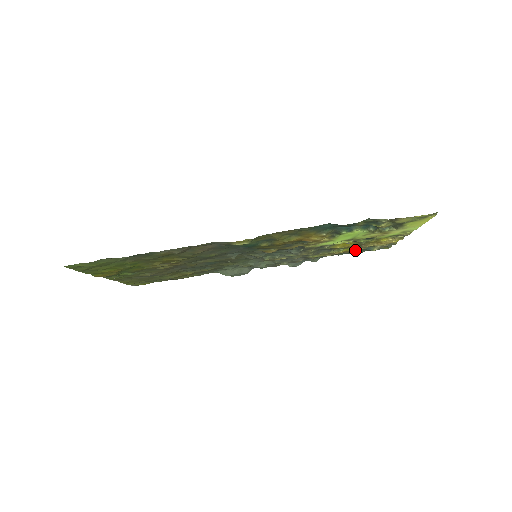
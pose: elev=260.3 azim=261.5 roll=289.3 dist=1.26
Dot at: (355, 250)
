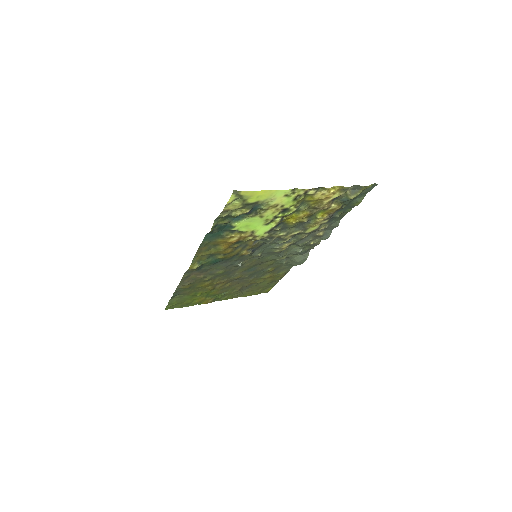
Dot at: (331, 209)
